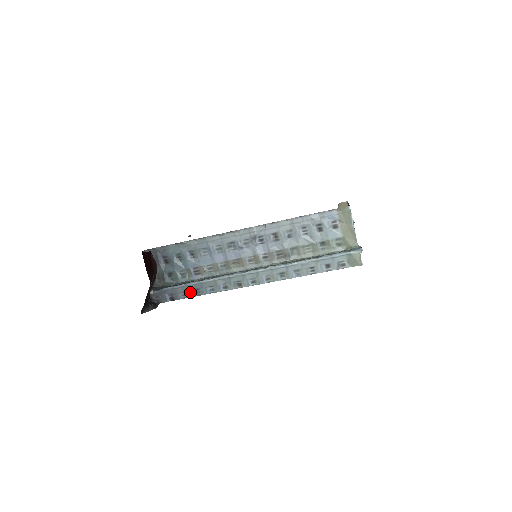
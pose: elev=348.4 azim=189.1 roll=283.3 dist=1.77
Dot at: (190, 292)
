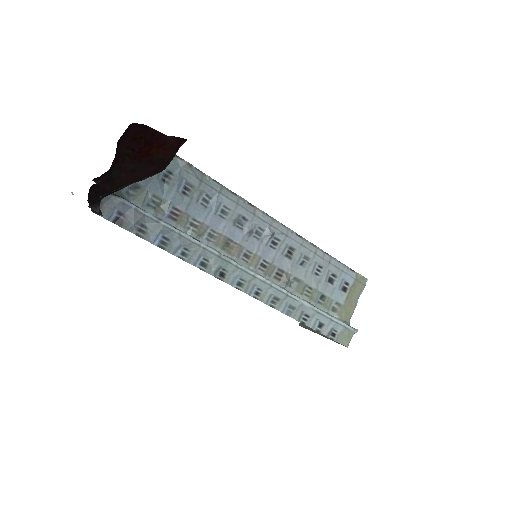
Dot at: (154, 234)
